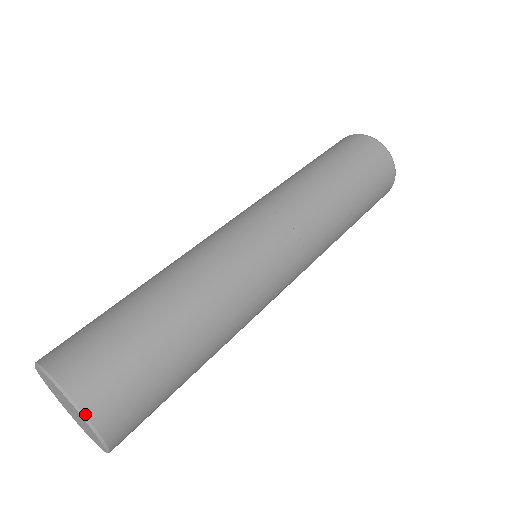
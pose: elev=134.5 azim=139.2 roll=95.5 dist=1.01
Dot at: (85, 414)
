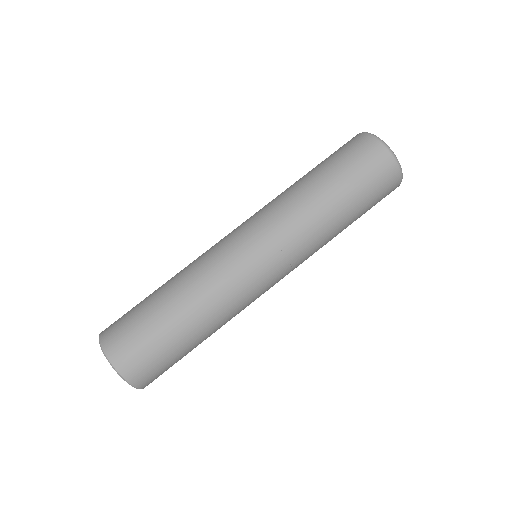
Dot at: occluded
